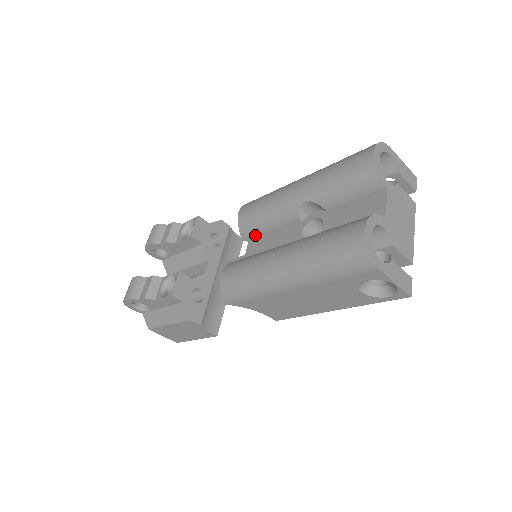
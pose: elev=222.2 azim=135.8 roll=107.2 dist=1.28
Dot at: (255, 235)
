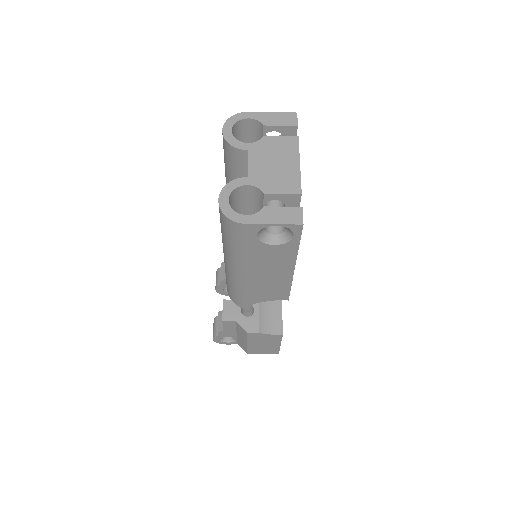
Dot at: occluded
